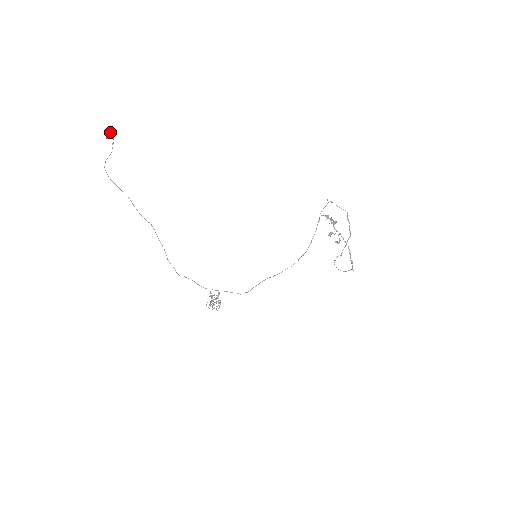
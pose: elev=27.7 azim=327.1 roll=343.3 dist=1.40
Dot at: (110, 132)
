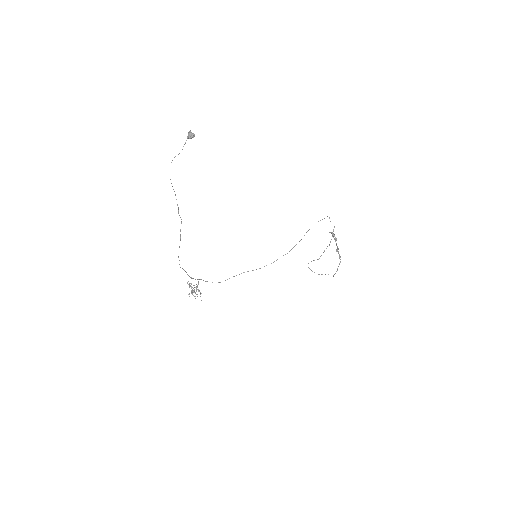
Dot at: occluded
